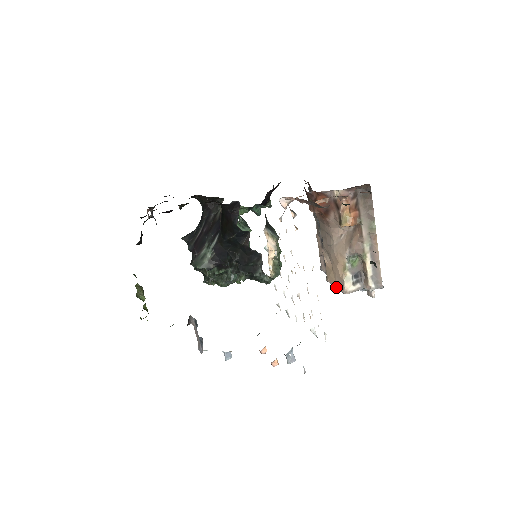
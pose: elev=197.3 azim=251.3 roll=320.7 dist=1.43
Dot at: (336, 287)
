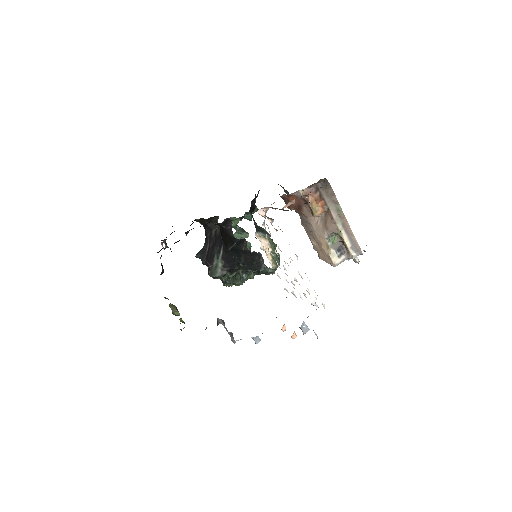
Dot at: (327, 262)
